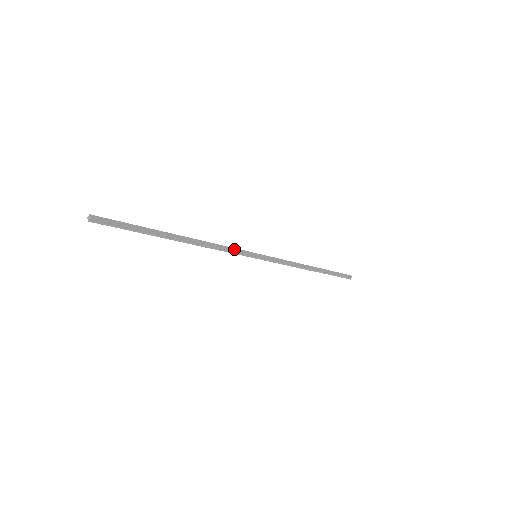
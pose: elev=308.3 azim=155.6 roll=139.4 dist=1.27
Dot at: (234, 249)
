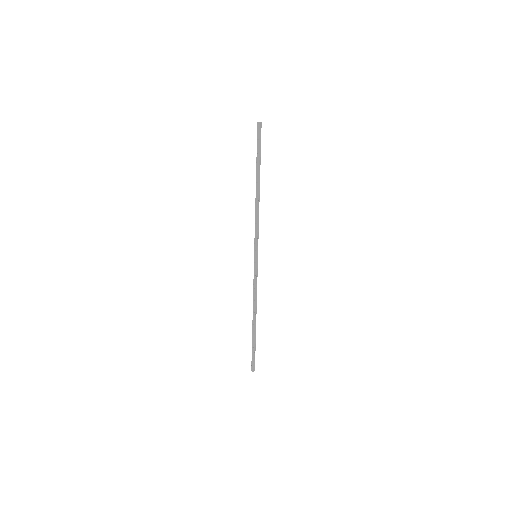
Dot at: (257, 233)
